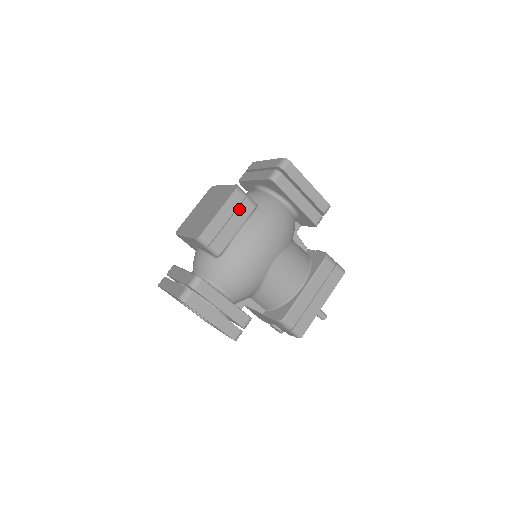
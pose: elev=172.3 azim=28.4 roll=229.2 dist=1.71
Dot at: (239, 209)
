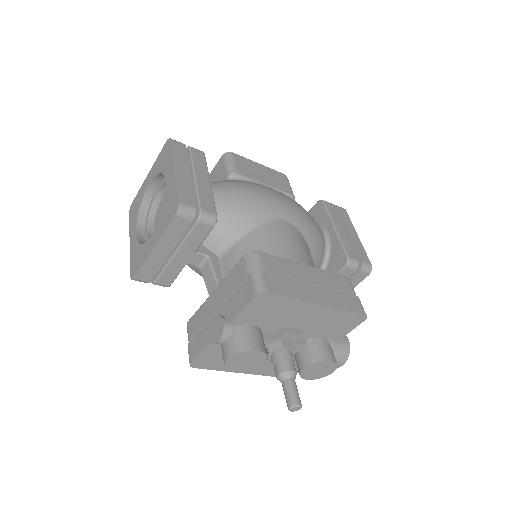
Dot at: (278, 181)
